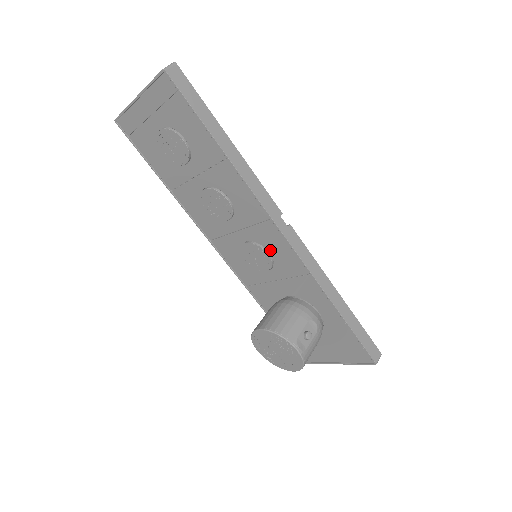
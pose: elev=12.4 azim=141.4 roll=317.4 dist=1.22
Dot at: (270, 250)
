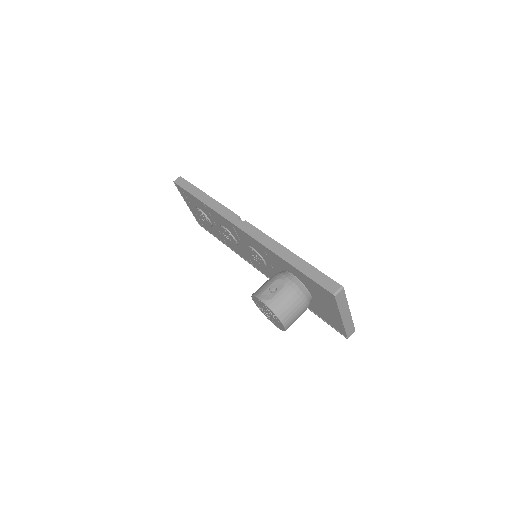
Dot at: (251, 245)
